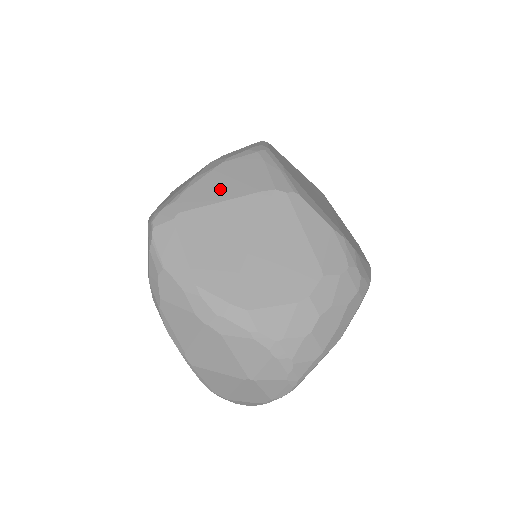
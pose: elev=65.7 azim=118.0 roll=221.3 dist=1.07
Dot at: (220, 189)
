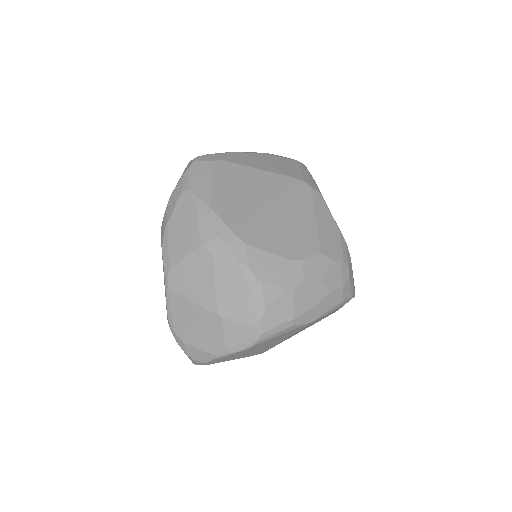
Dot at: (259, 163)
